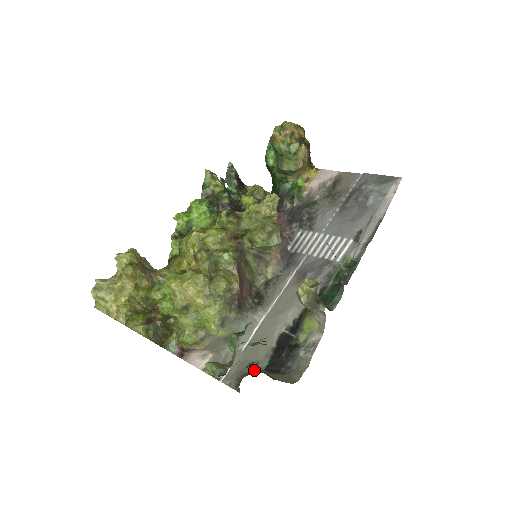
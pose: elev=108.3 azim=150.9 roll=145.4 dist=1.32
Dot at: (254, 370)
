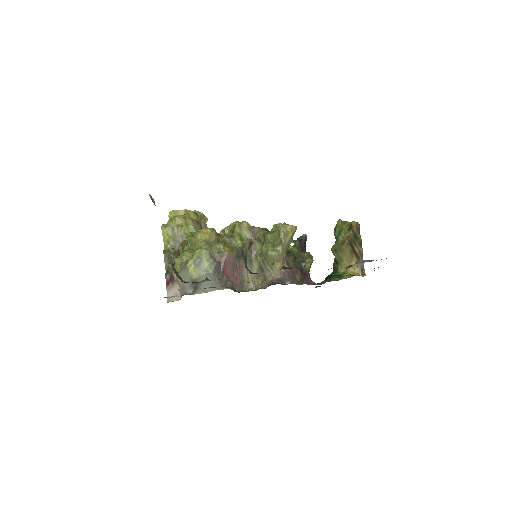
Dot at: (179, 290)
